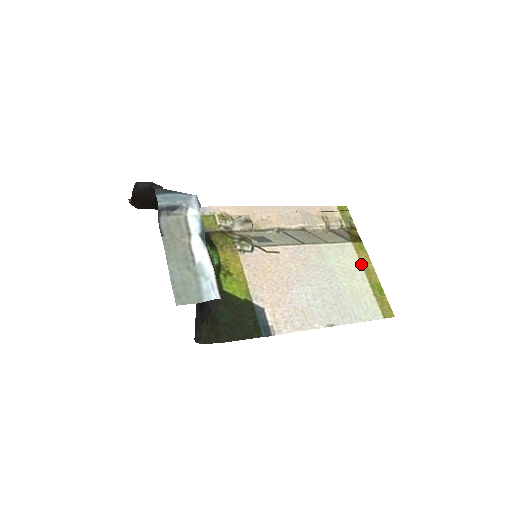
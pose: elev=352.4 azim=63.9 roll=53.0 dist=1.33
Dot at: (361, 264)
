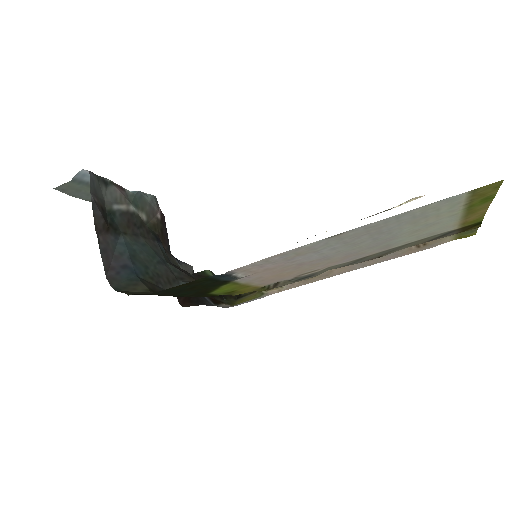
Dot at: (461, 219)
